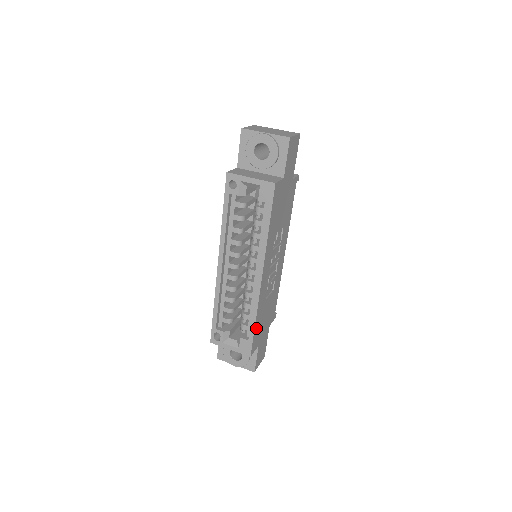
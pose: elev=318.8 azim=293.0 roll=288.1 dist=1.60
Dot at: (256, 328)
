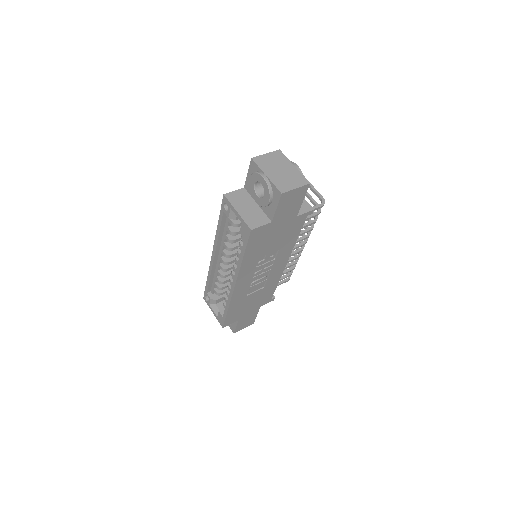
Dot at: (231, 313)
